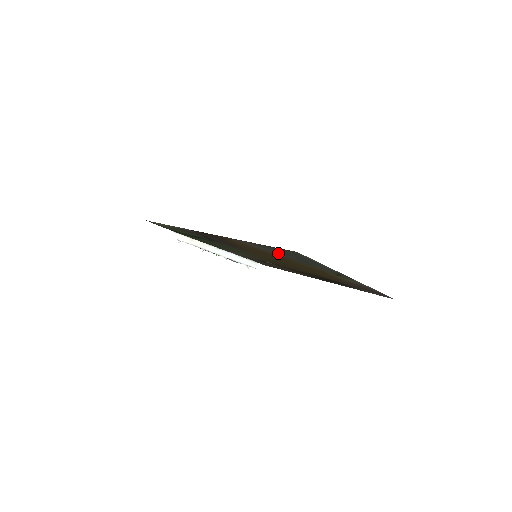
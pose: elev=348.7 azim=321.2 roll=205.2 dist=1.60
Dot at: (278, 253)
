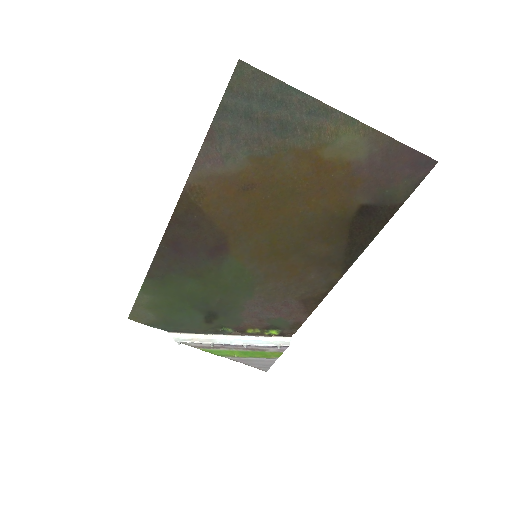
Dot at: (245, 144)
